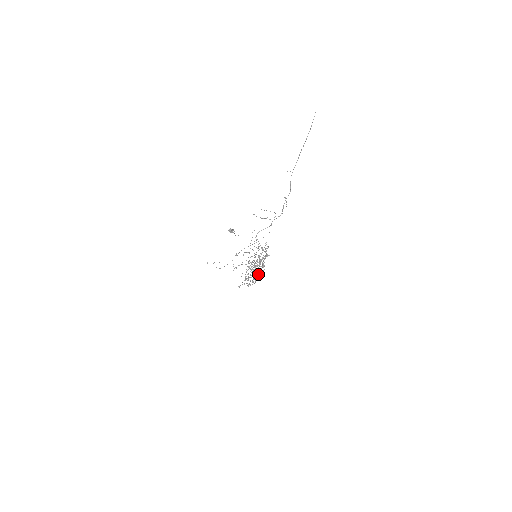
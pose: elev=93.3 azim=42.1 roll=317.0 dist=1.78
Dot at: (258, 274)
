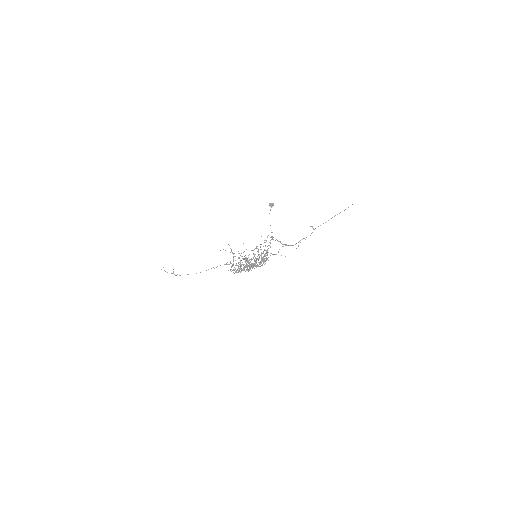
Dot at: (255, 263)
